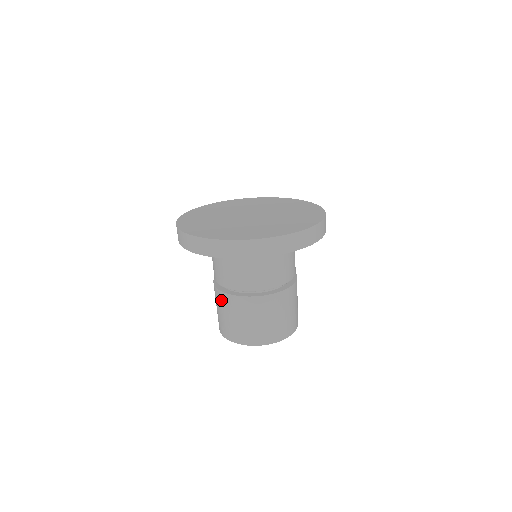
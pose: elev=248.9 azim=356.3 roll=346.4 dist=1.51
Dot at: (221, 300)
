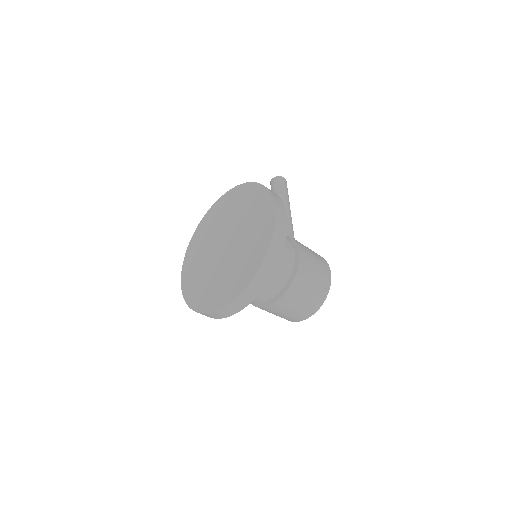
Dot at: occluded
